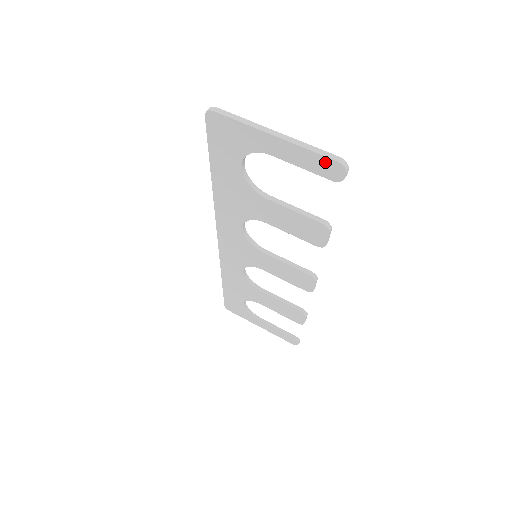
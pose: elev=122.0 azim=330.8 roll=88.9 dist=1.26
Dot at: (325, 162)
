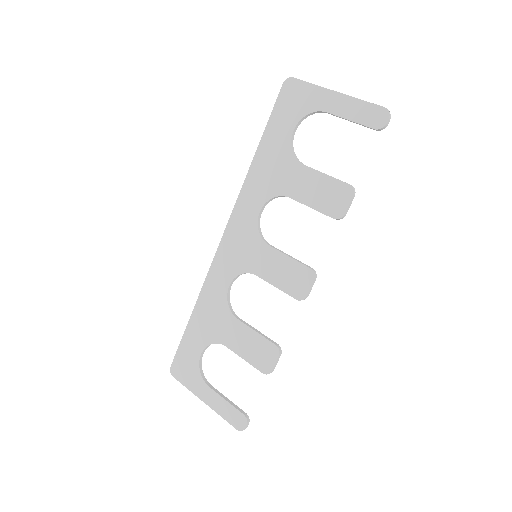
Dot at: (373, 110)
